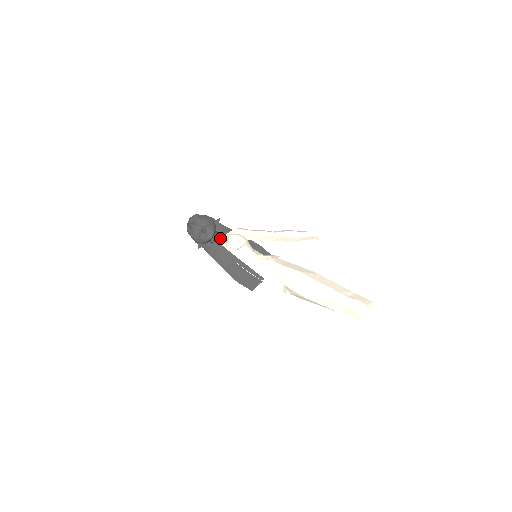
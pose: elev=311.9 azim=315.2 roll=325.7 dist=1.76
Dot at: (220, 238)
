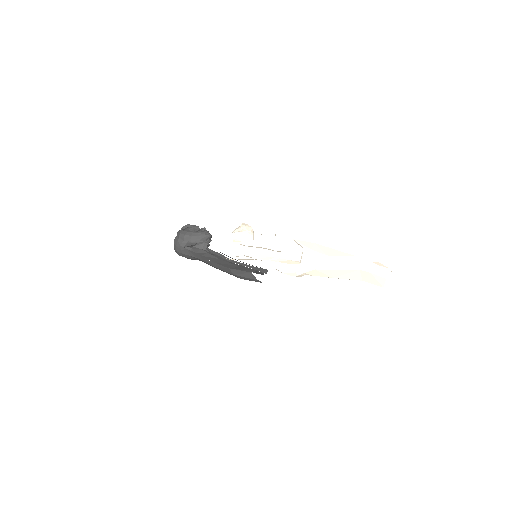
Dot at: occluded
